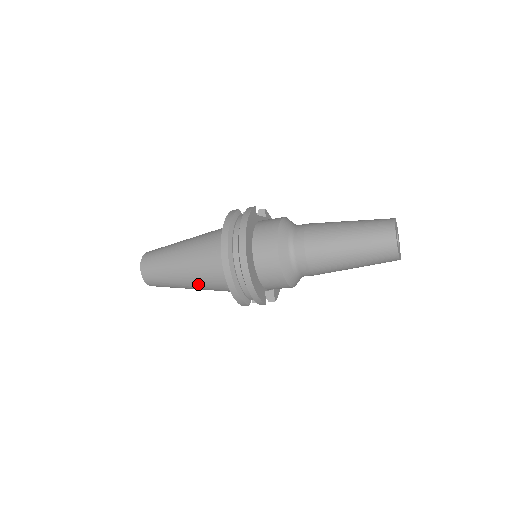
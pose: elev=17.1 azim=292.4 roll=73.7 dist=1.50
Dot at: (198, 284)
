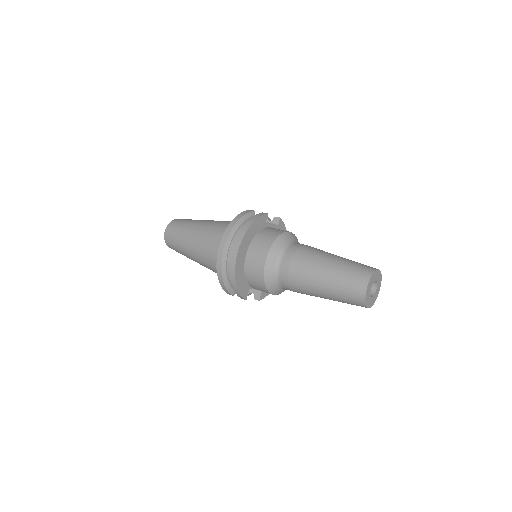
Dot at: (201, 261)
